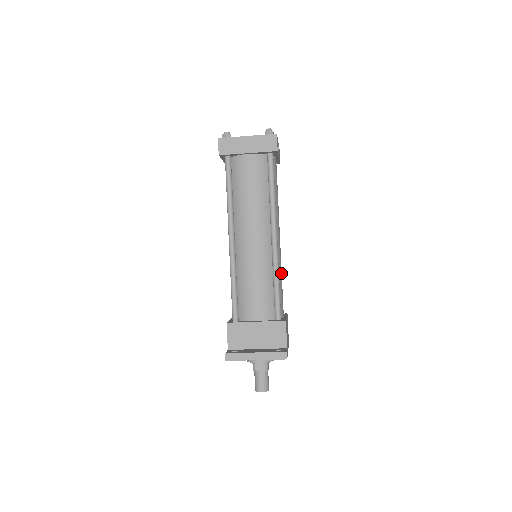
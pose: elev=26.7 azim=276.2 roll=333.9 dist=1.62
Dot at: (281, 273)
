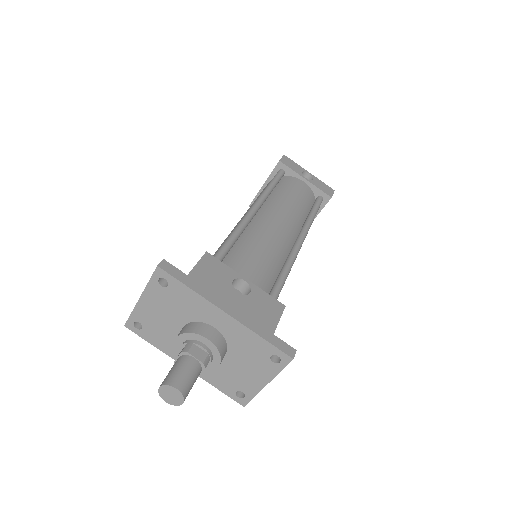
Dot at: (262, 244)
